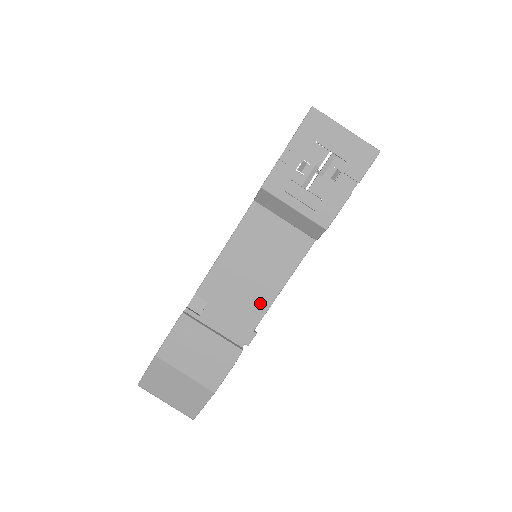
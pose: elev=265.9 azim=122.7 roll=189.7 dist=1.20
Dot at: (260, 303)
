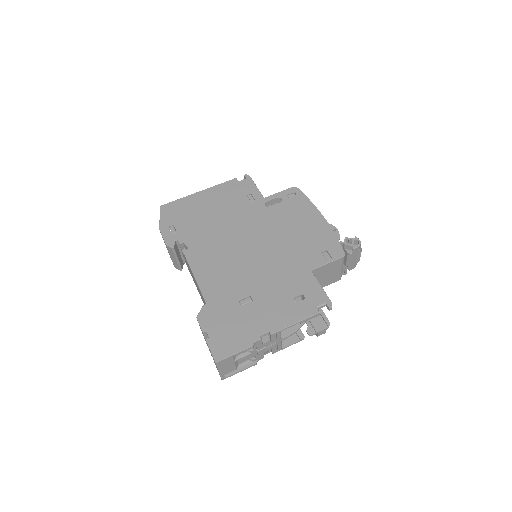
Dot at: (195, 284)
